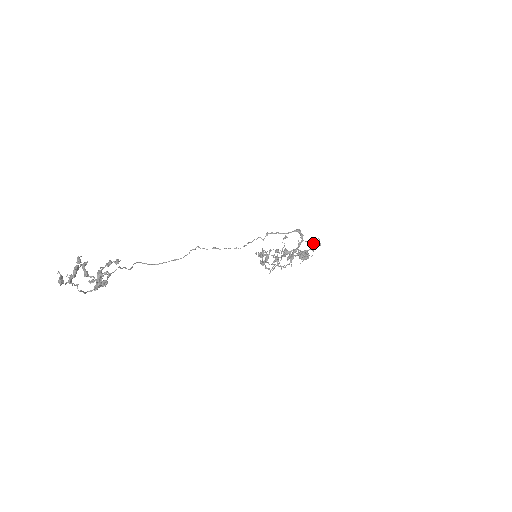
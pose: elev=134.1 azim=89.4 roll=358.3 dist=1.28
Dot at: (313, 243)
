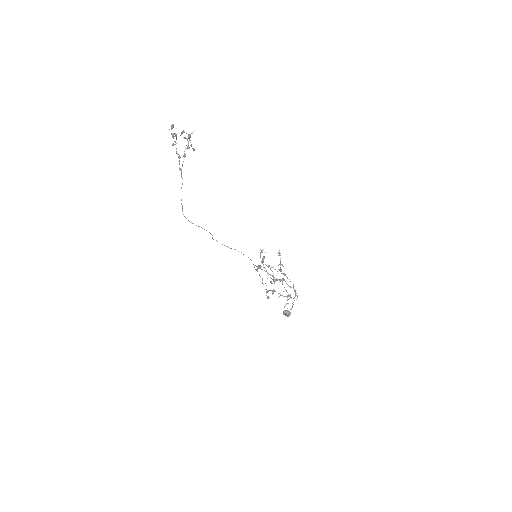
Dot at: (291, 309)
